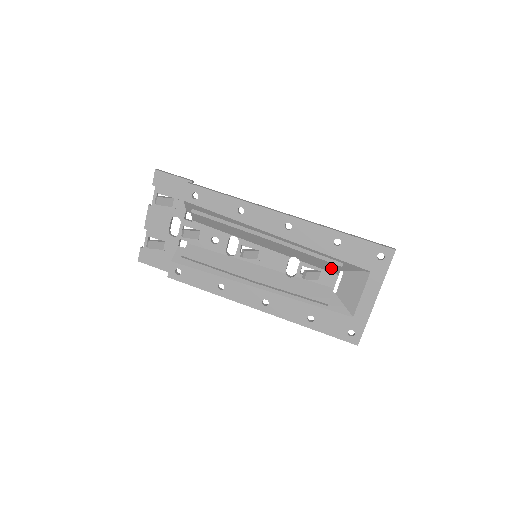
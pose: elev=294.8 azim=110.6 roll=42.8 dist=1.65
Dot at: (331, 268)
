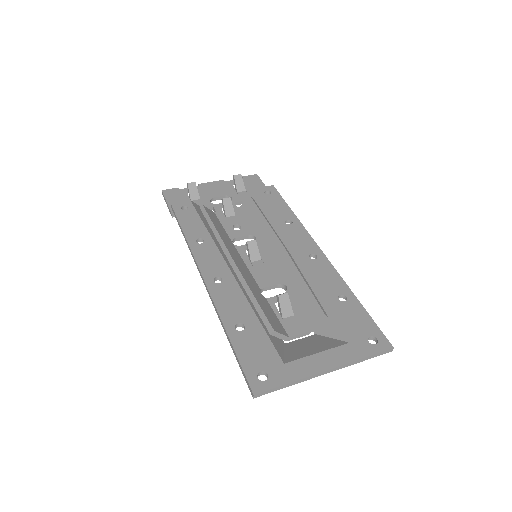
Dot at: (310, 315)
